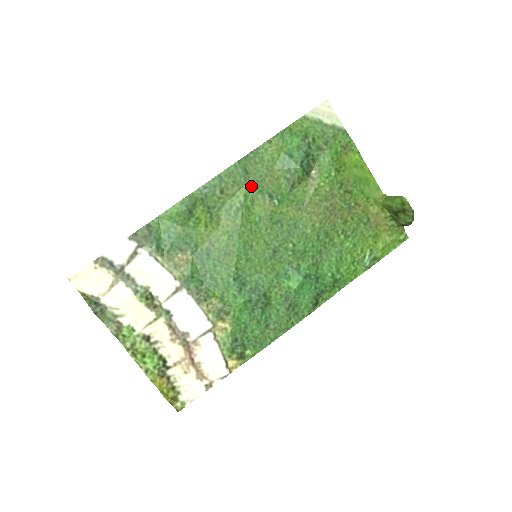
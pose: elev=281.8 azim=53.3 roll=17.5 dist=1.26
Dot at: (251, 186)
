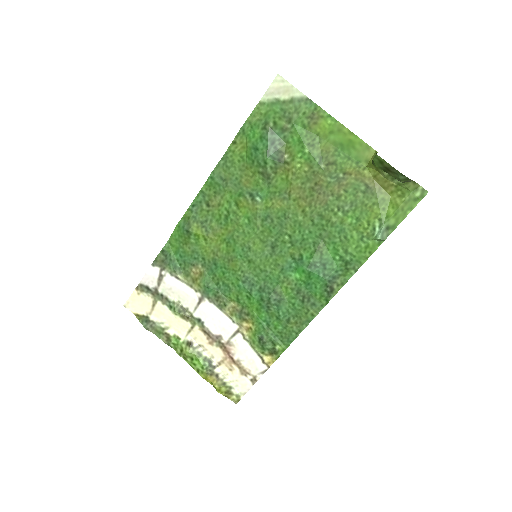
Dot at: (231, 191)
